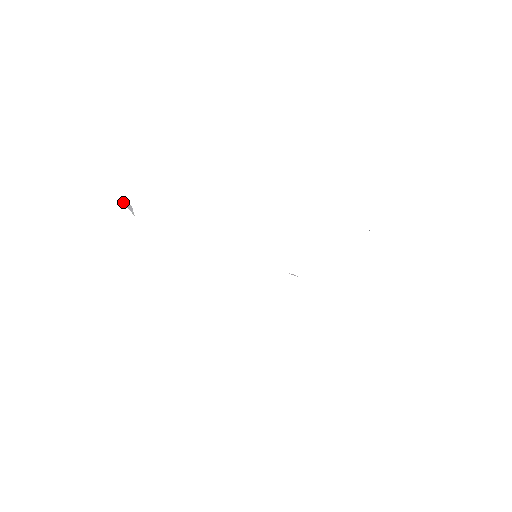
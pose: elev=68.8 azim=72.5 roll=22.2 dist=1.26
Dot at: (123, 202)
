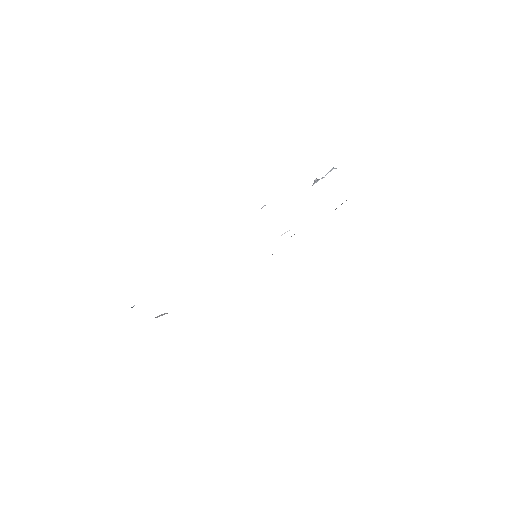
Dot at: occluded
